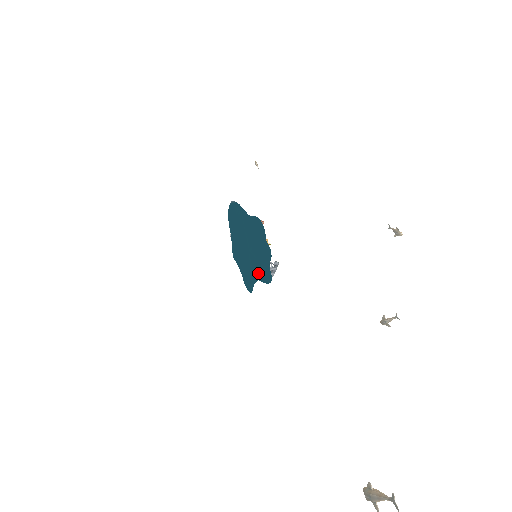
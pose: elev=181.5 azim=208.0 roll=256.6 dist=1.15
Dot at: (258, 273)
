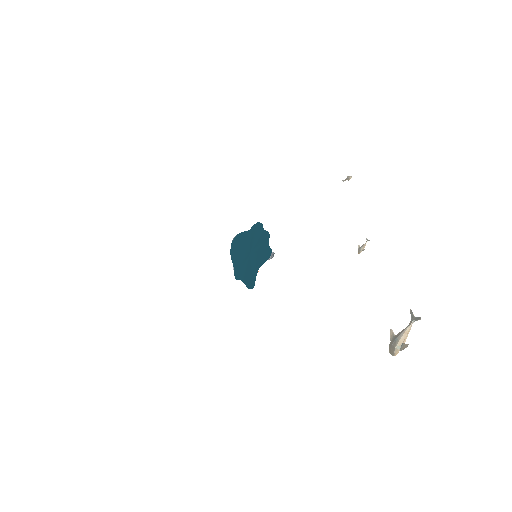
Dot at: (259, 261)
